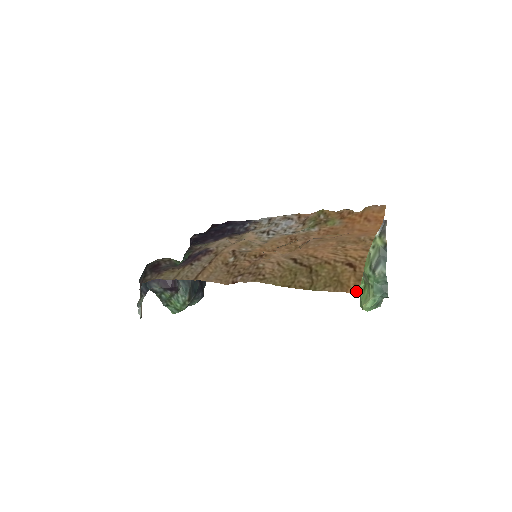
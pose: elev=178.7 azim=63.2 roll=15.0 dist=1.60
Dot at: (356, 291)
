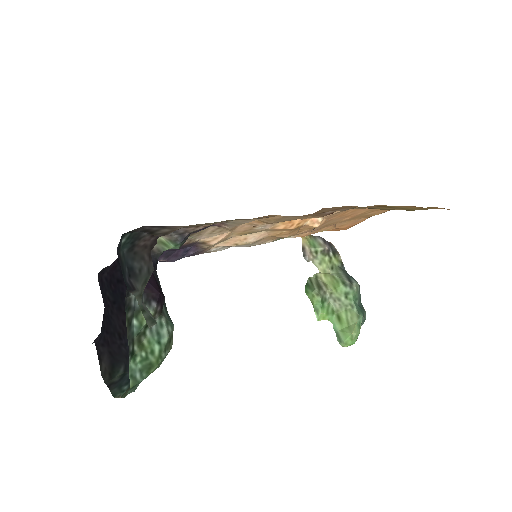
Dot at: occluded
